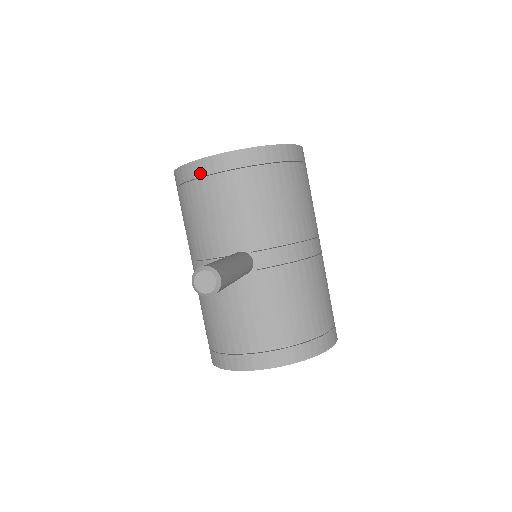
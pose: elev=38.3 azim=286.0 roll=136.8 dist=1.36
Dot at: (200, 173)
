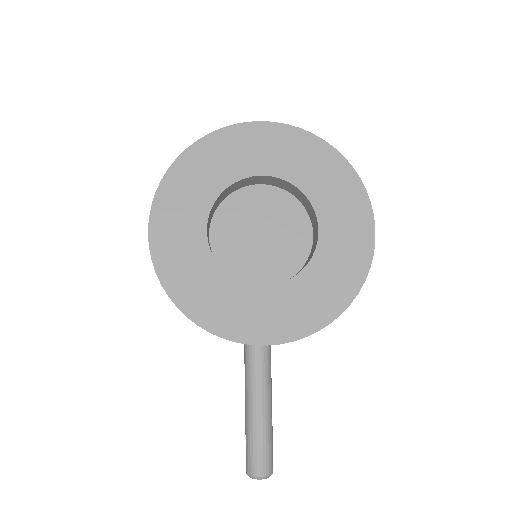
Dot at: occluded
